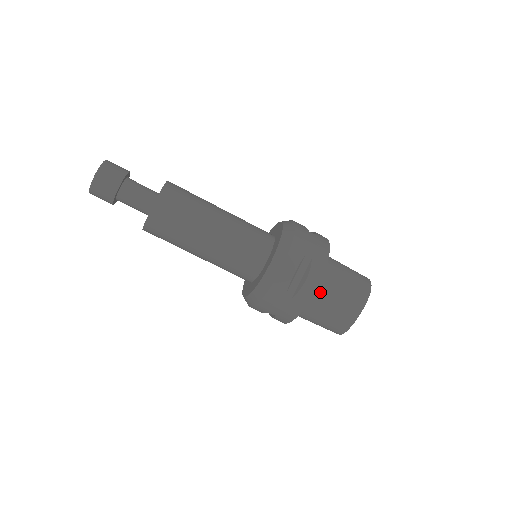
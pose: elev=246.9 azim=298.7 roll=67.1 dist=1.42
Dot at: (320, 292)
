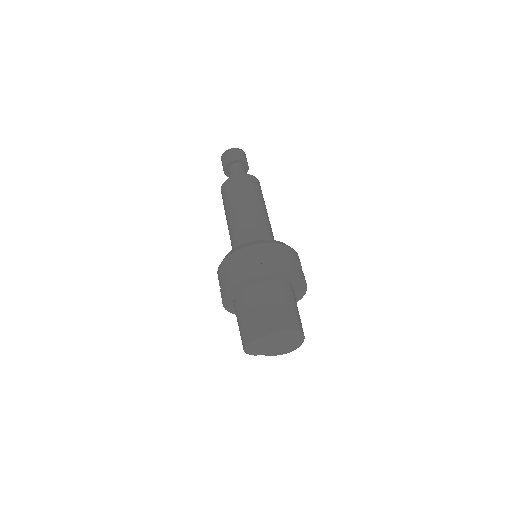
Dot at: (258, 293)
